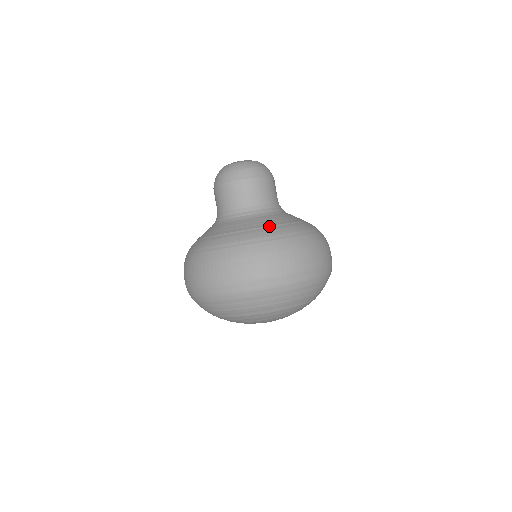
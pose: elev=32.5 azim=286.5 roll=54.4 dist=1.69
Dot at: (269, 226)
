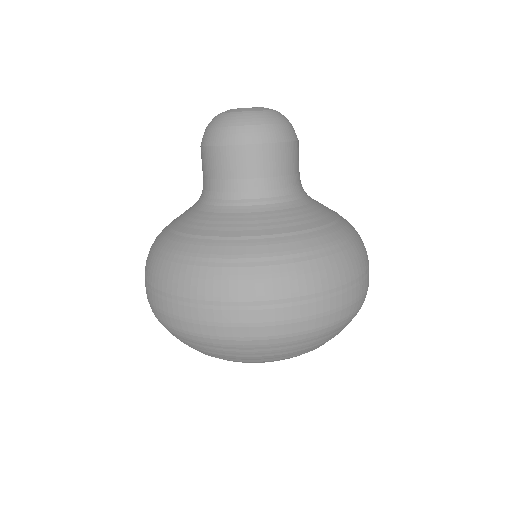
Dot at: (304, 231)
